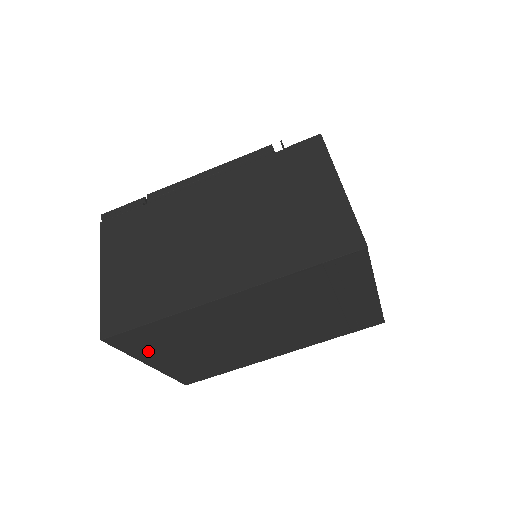
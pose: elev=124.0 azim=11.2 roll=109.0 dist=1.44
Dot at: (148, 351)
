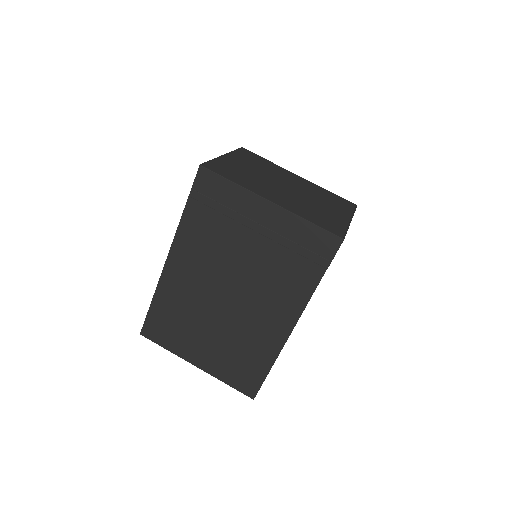
Dot at: (177, 343)
